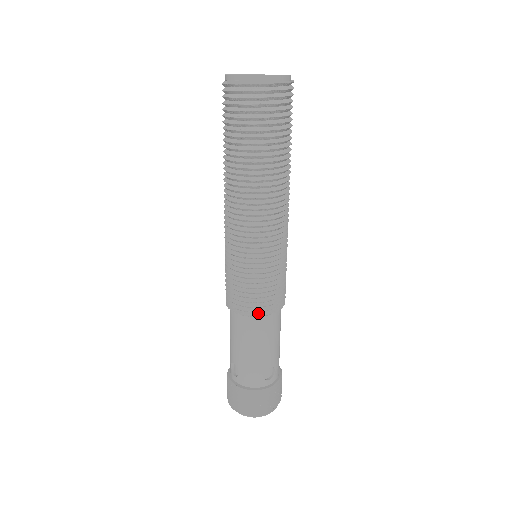
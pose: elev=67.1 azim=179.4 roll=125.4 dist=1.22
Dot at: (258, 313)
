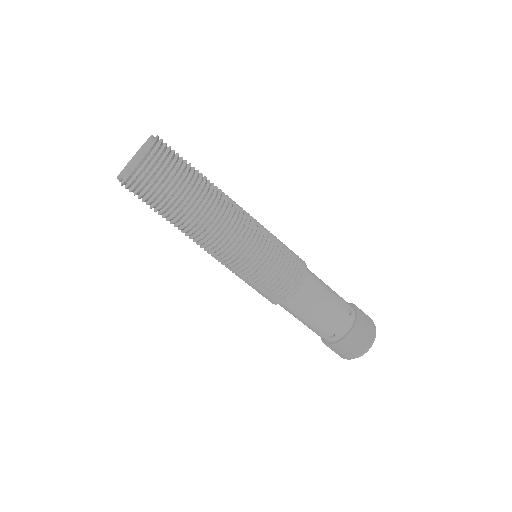
Dot at: (300, 281)
